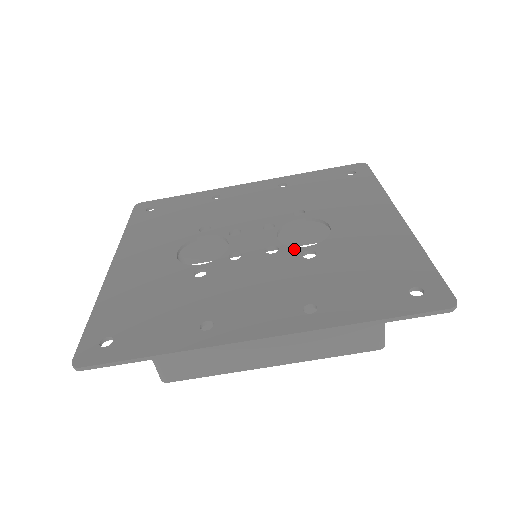
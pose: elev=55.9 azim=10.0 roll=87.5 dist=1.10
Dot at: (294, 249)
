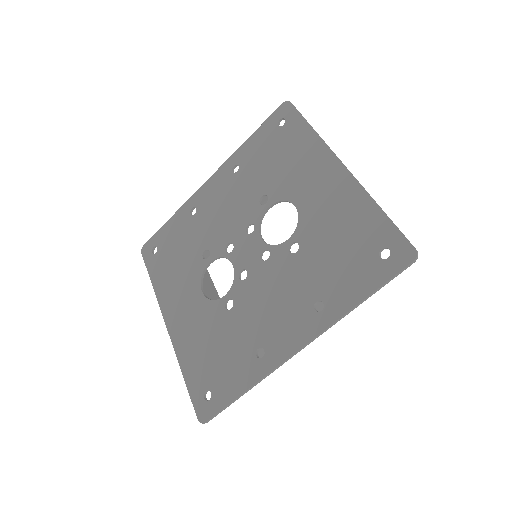
Dot at: (280, 247)
